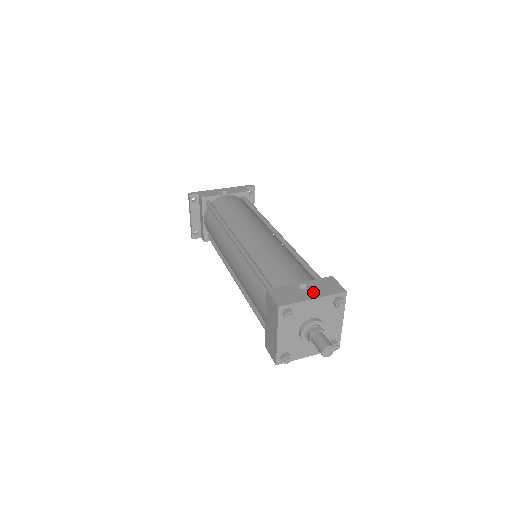
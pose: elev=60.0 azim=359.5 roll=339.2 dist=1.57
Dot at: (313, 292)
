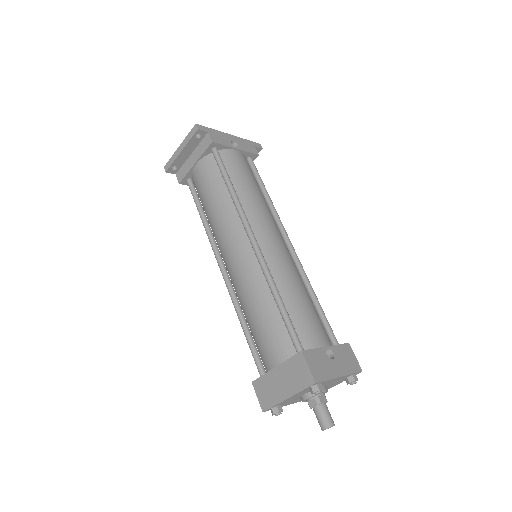
Dot at: (339, 366)
